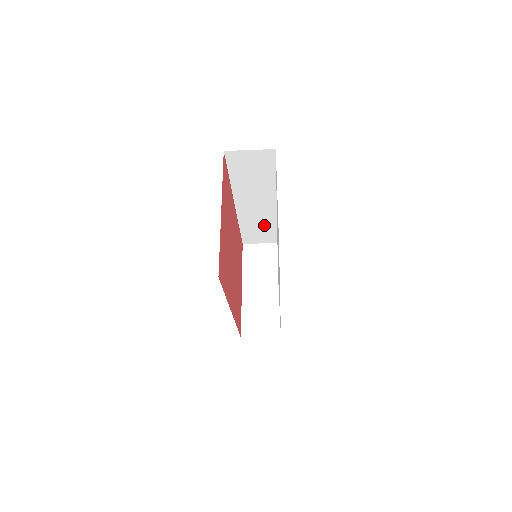
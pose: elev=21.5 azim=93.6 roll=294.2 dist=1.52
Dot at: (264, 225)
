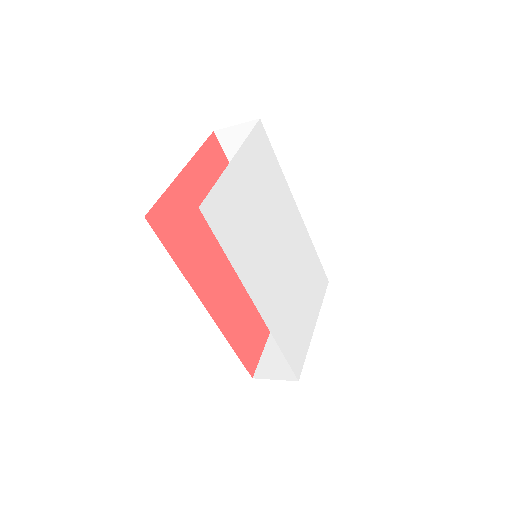
Dot at: occluded
